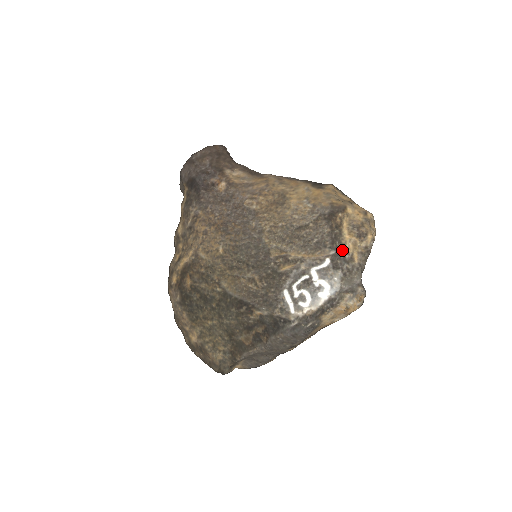
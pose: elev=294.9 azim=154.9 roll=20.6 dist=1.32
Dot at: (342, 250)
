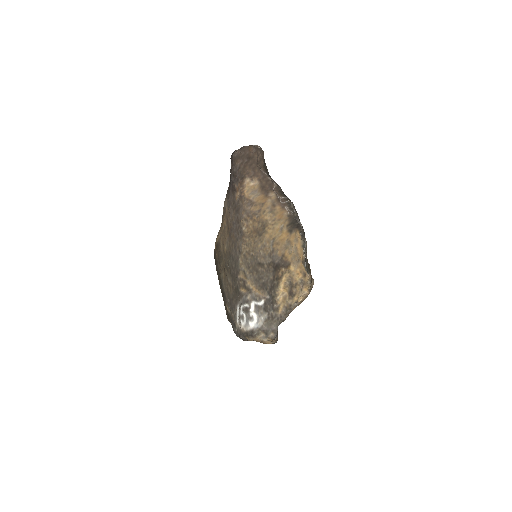
Dot at: (273, 299)
